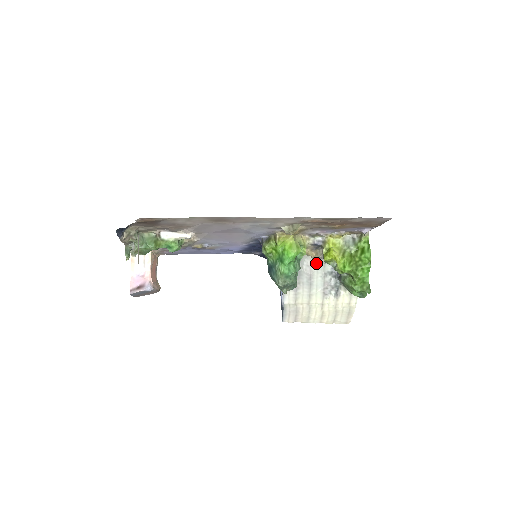
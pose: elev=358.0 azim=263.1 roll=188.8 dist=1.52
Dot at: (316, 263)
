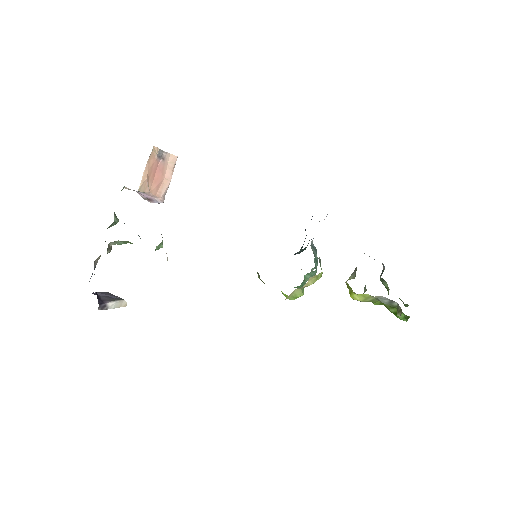
Dot at: occluded
